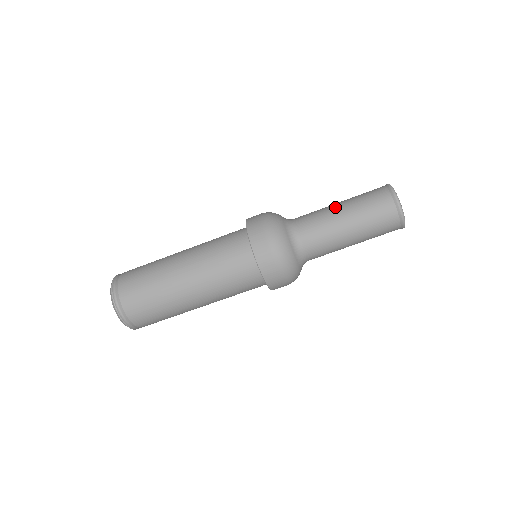
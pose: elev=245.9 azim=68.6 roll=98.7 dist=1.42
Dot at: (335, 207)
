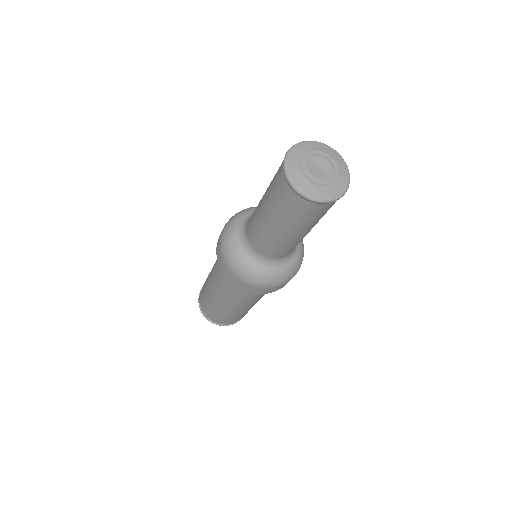
Dot at: occluded
